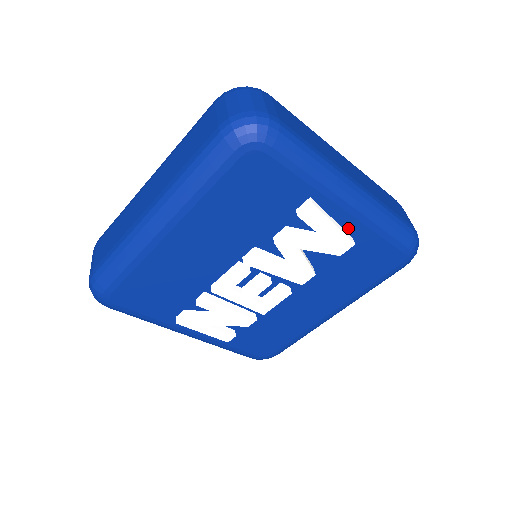
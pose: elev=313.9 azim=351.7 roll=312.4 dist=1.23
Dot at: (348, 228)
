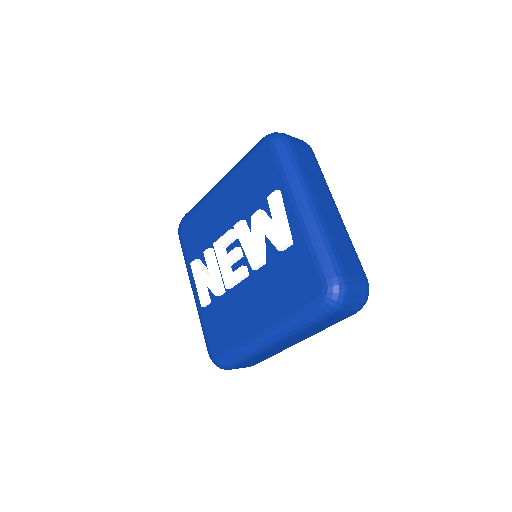
Dot at: (293, 231)
